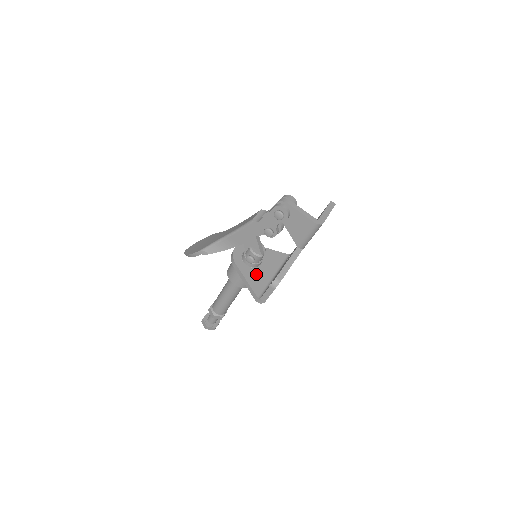
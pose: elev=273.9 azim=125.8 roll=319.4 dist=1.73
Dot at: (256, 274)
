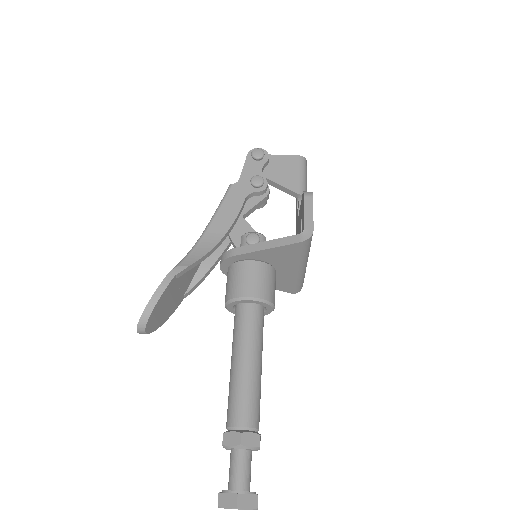
Dot at: occluded
